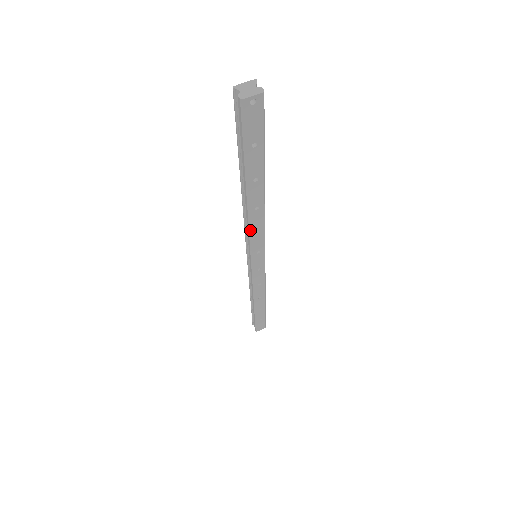
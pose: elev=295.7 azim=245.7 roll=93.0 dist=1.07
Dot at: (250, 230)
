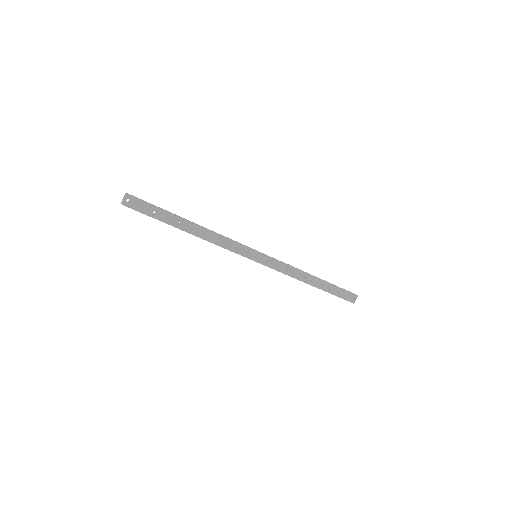
Dot at: (220, 246)
